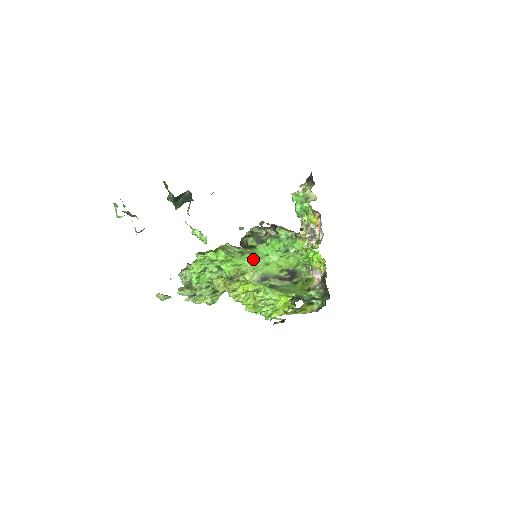
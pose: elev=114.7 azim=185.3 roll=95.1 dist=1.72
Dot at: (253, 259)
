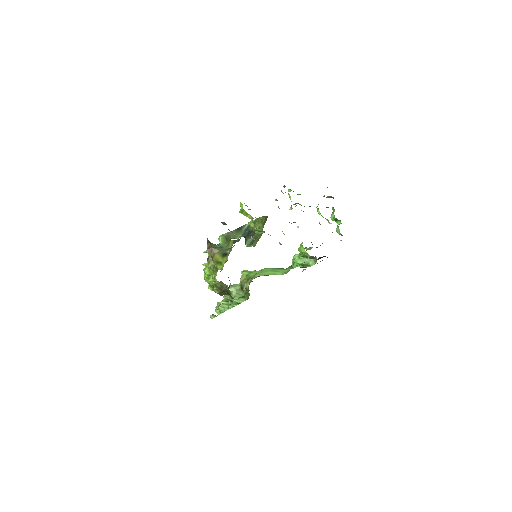
Dot at: (265, 269)
